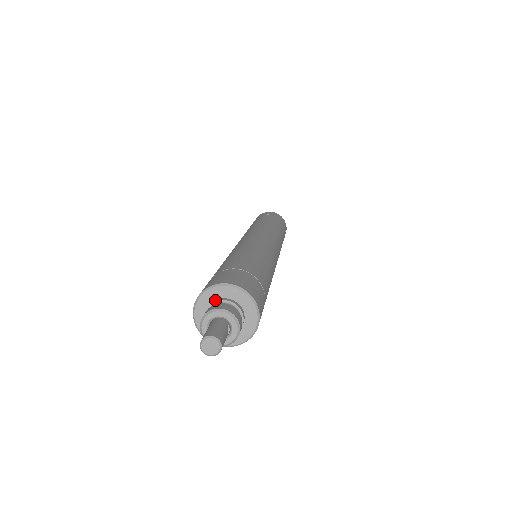
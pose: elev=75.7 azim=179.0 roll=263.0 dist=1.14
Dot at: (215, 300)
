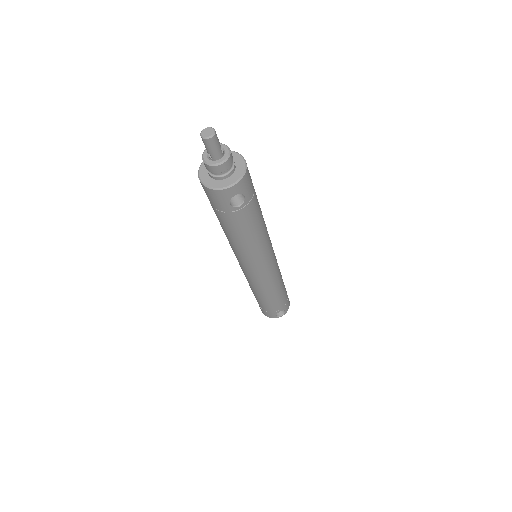
Dot at: occluded
